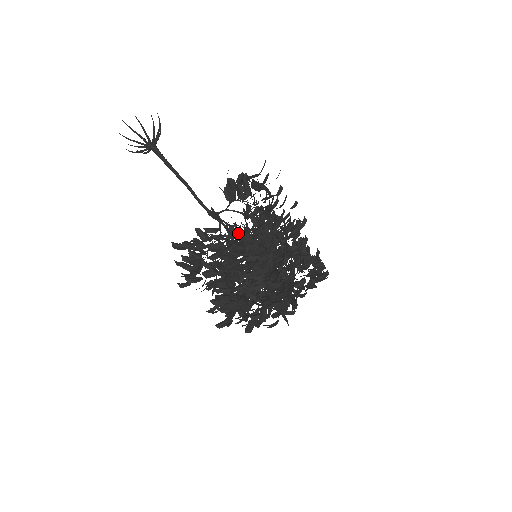
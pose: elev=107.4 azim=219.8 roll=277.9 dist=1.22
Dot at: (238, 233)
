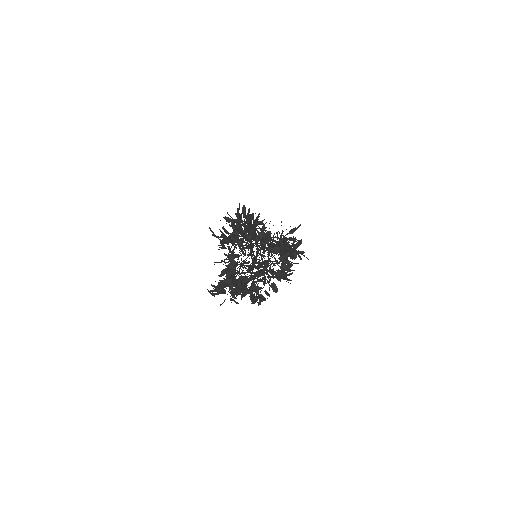
Dot at: occluded
